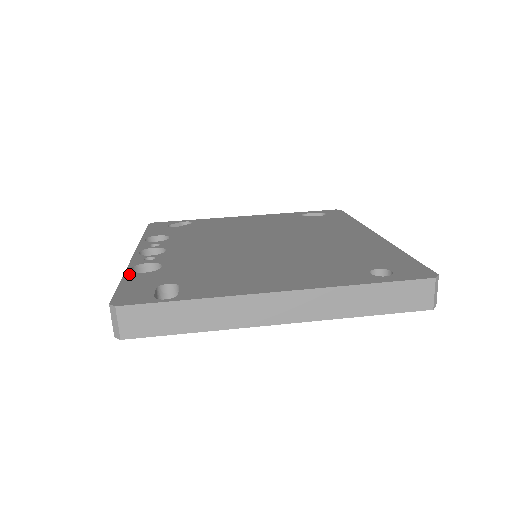
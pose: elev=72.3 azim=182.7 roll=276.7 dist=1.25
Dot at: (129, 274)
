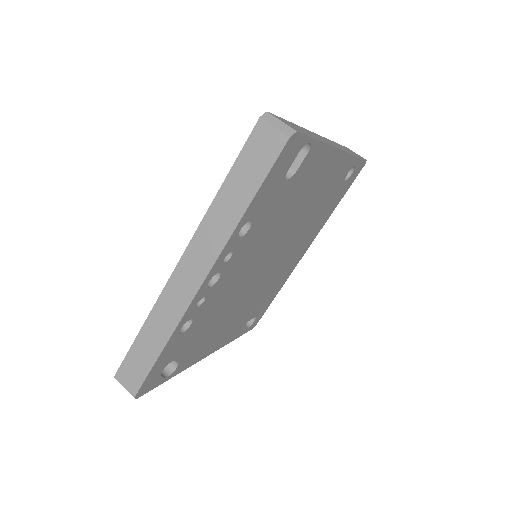
Dot at: (220, 193)
